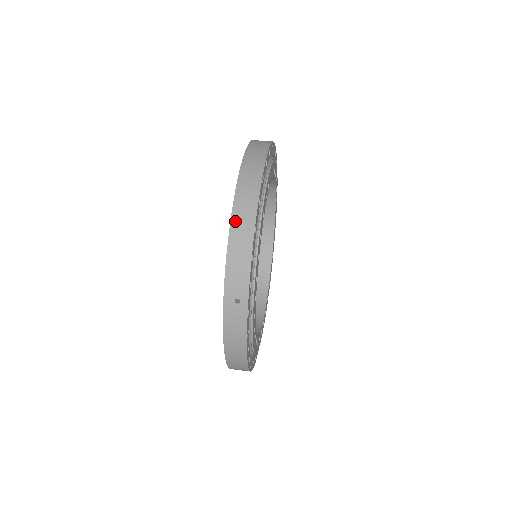
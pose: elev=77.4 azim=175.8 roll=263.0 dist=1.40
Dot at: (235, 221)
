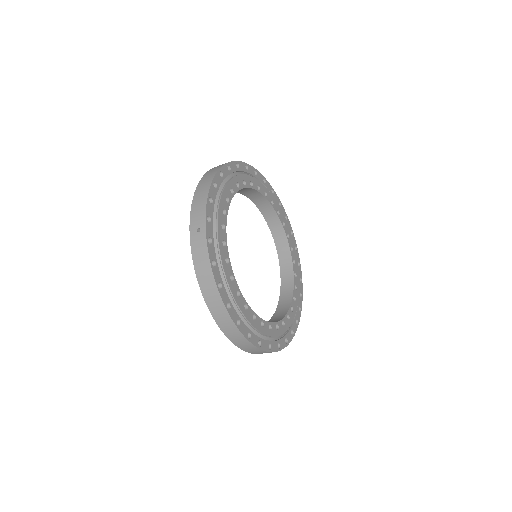
Dot at: (200, 183)
